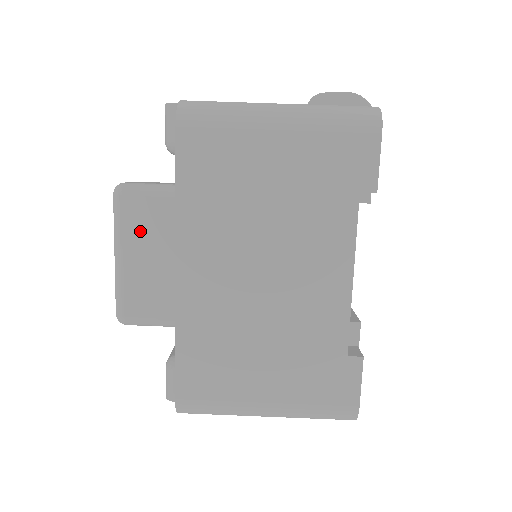
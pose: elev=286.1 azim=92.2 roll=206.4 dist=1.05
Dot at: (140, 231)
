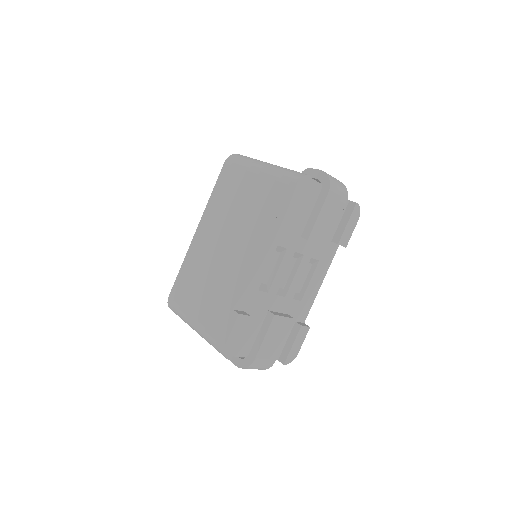
Dot at: occluded
